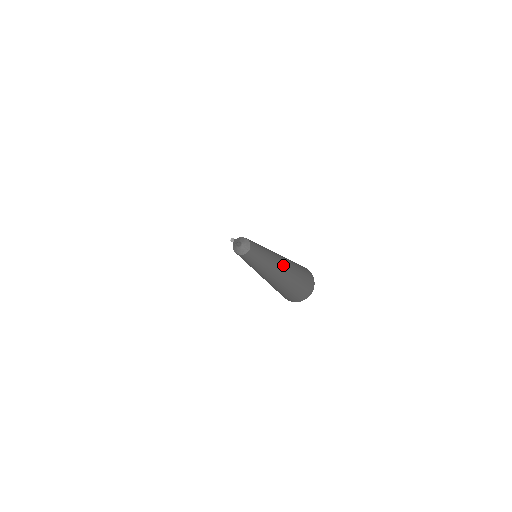
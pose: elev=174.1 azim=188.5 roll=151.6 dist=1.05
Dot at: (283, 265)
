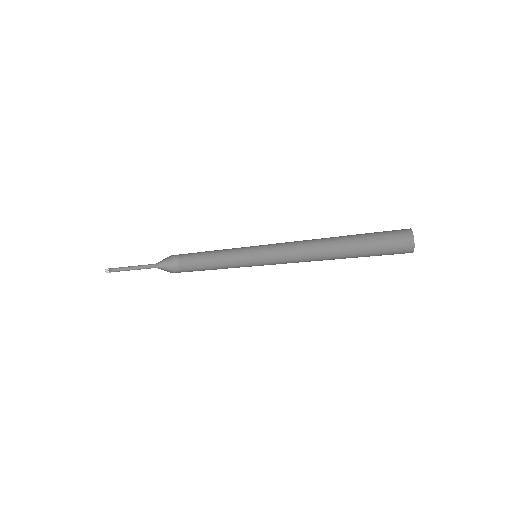
Dot at: (324, 254)
